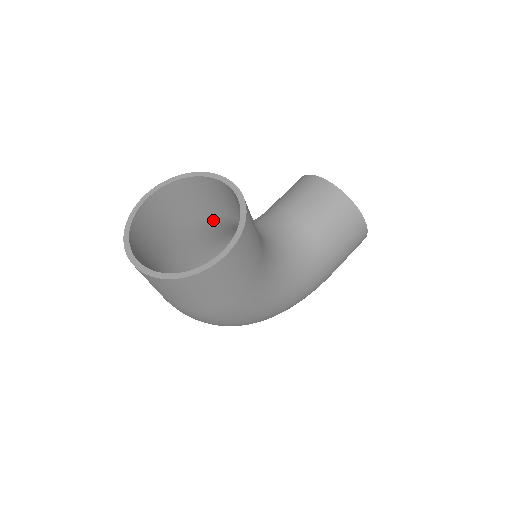
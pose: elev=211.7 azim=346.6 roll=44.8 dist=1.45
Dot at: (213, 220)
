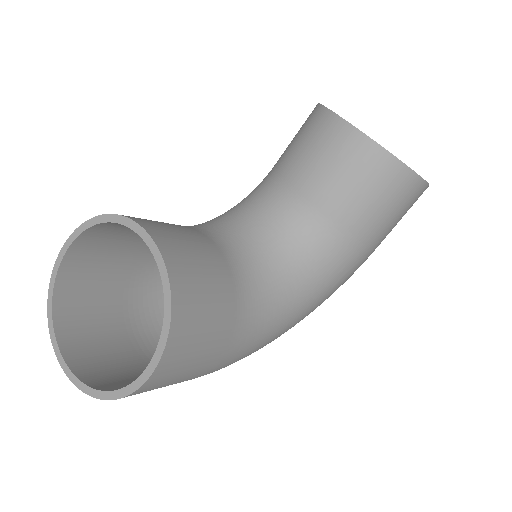
Dot at: occluded
